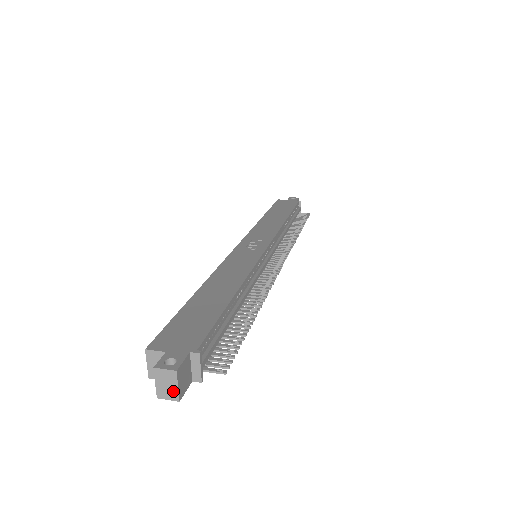
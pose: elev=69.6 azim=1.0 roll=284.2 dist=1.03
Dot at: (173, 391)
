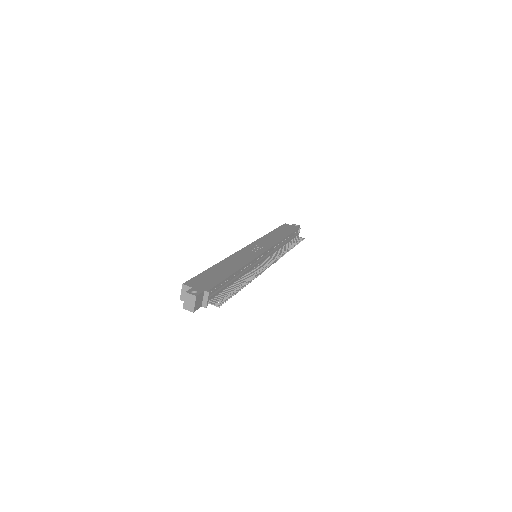
Dot at: (192, 306)
